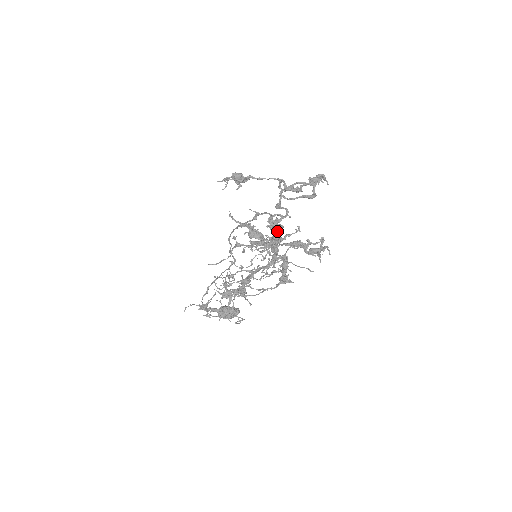
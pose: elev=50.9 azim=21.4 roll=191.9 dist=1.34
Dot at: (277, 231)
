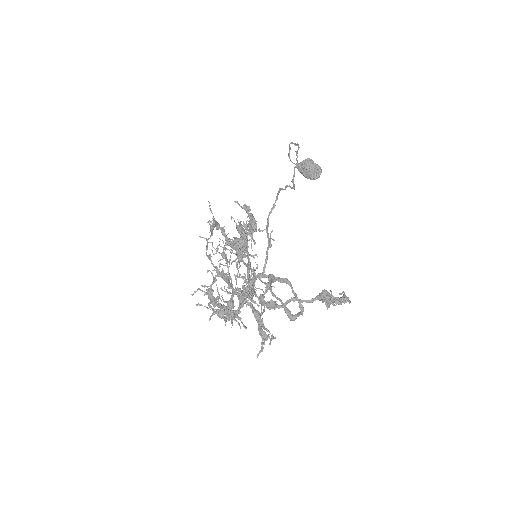
Dot at: (239, 301)
